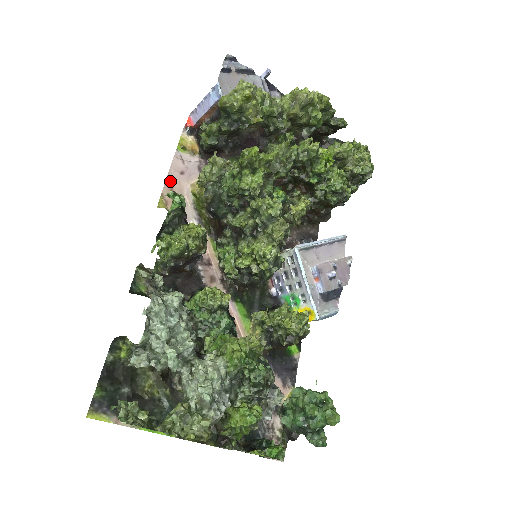
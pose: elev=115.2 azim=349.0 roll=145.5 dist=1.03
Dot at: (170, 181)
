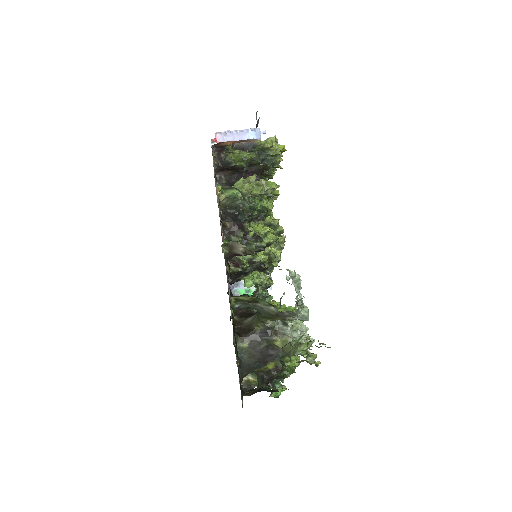
Dot at: occluded
